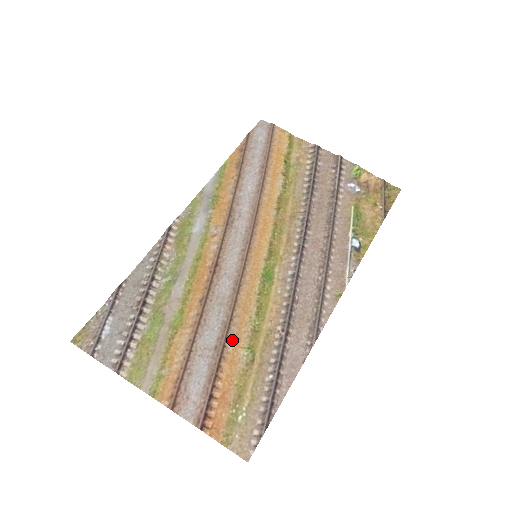
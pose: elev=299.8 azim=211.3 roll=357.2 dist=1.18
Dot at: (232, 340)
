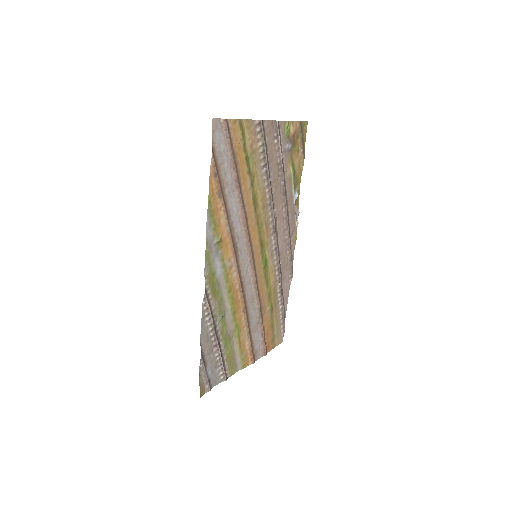
Dot at: (263, 311)
